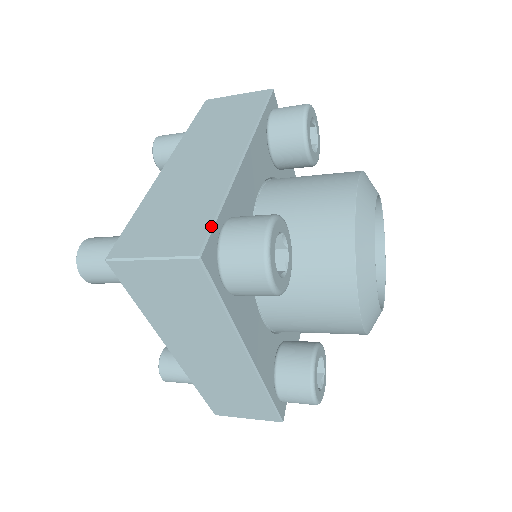
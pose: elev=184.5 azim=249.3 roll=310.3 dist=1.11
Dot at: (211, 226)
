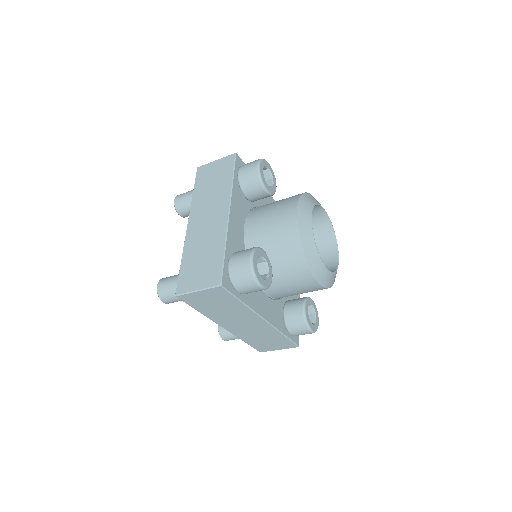
Dot at: (222, 266)
